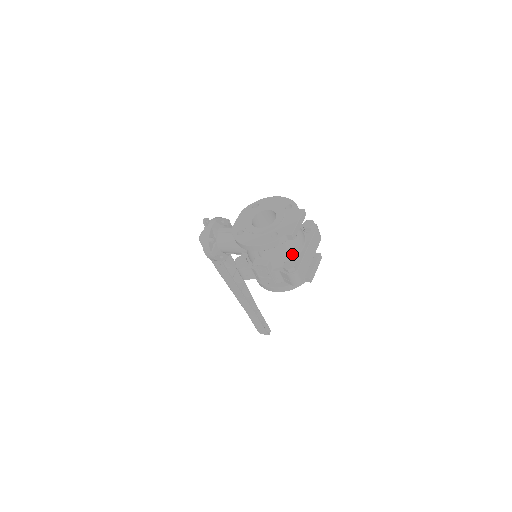
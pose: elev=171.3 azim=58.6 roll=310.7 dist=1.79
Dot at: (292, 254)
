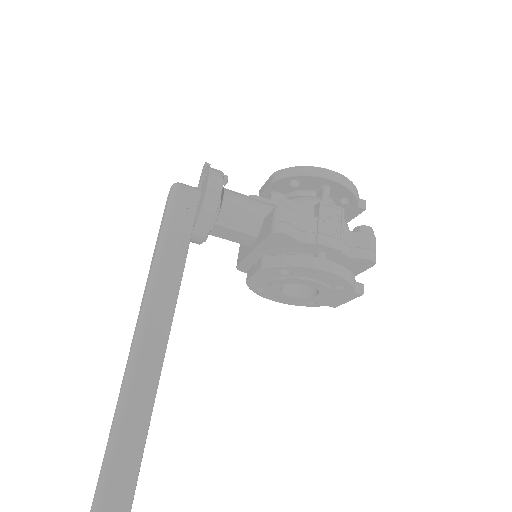
Dot at: occluded
